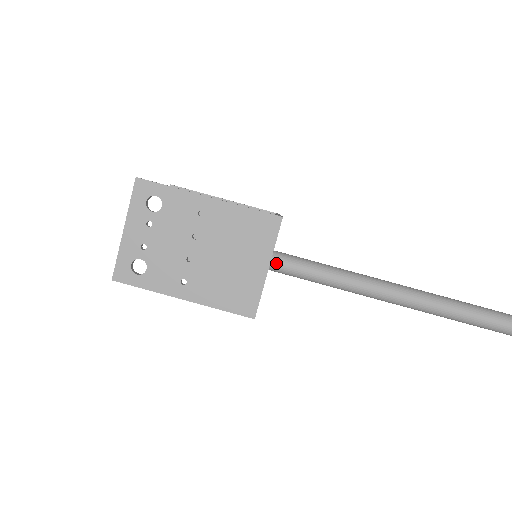
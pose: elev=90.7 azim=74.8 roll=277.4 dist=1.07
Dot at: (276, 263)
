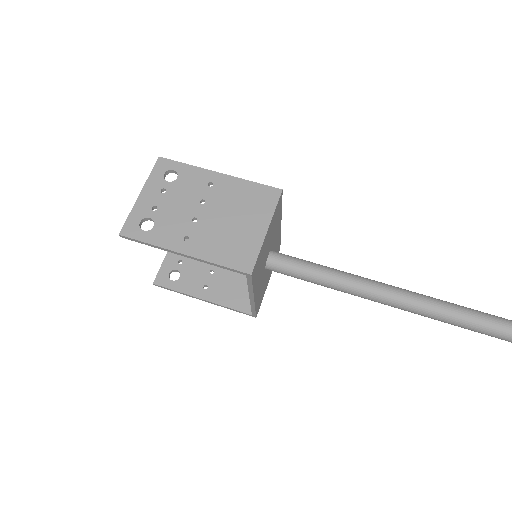
Dot at: (275, 258)
